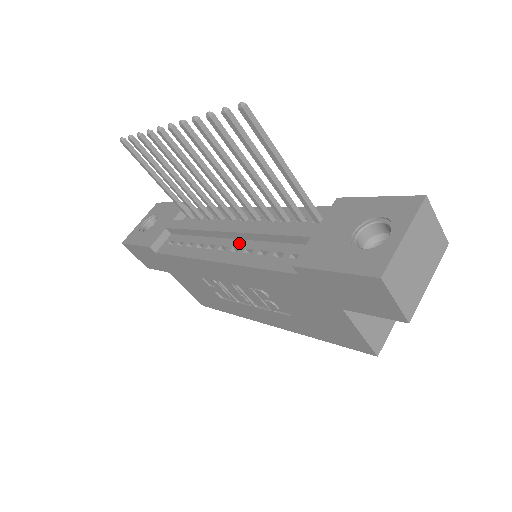
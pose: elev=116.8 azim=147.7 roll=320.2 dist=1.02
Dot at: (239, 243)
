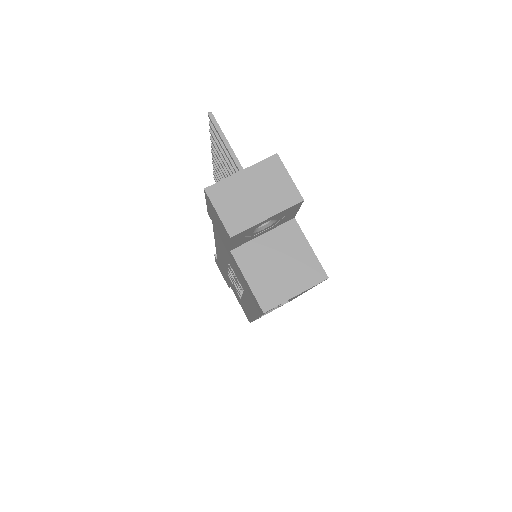
Dot at: occluded
